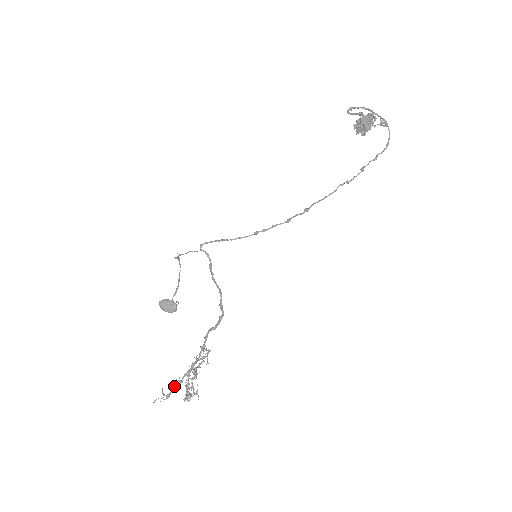
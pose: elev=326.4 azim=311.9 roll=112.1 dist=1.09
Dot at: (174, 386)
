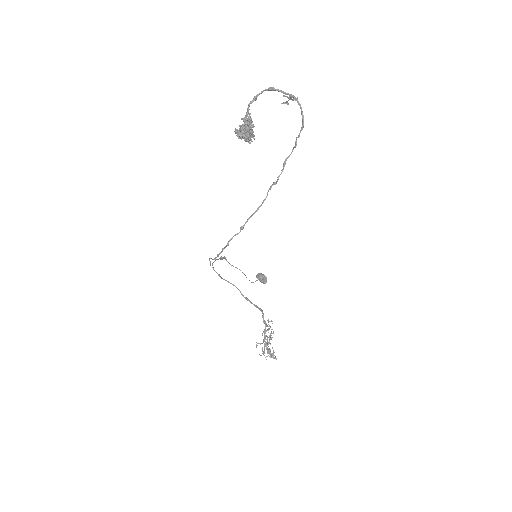
Dot at: occluded
